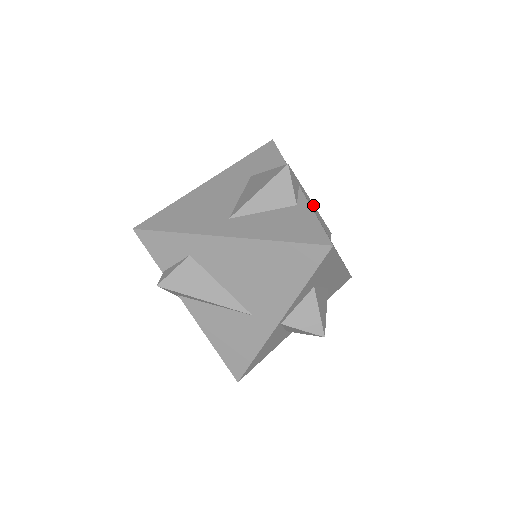
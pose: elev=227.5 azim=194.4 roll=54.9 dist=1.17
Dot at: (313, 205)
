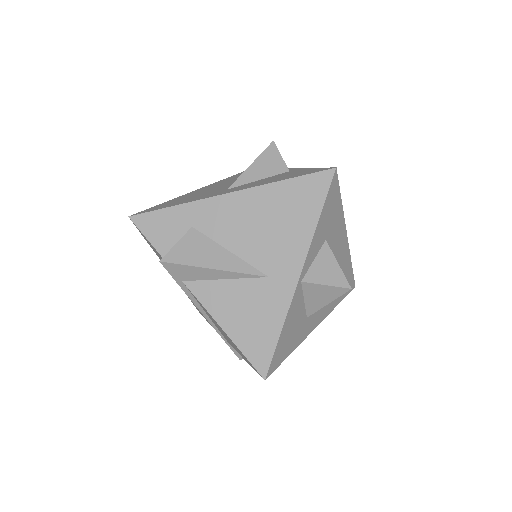
Dot at: occluded
